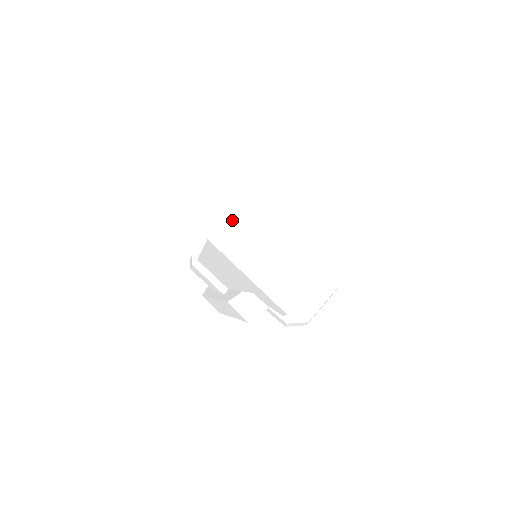
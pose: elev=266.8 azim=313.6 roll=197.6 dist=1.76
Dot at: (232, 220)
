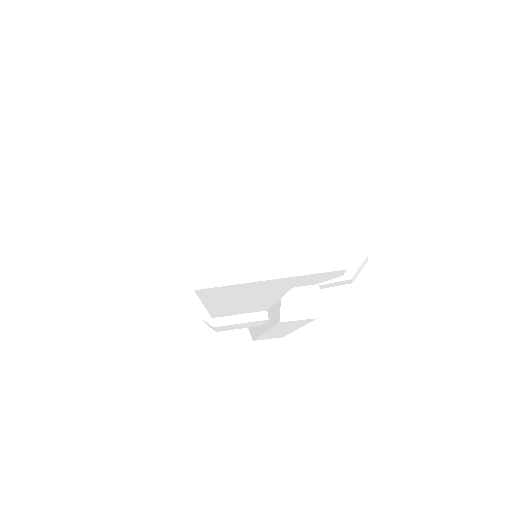
Dot at: (195, 247)
